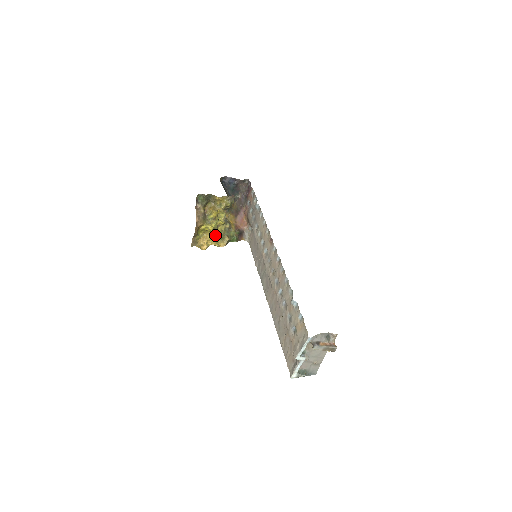
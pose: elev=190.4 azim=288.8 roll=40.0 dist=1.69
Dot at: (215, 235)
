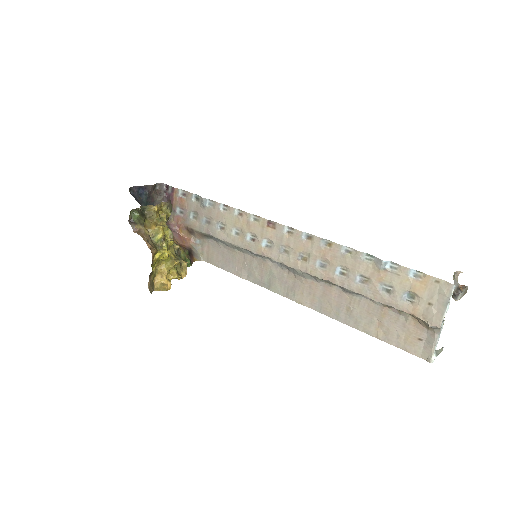
Dot at: (173, 262)
